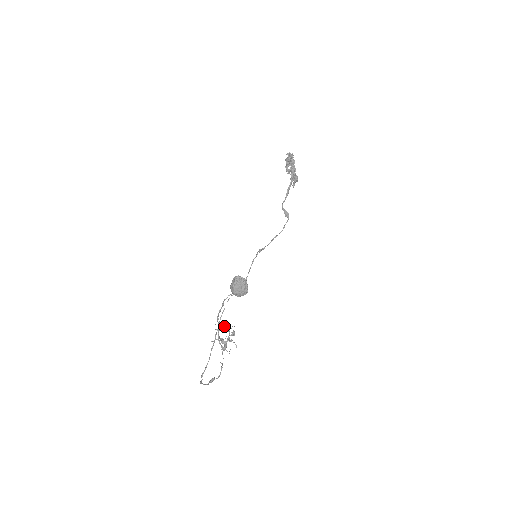
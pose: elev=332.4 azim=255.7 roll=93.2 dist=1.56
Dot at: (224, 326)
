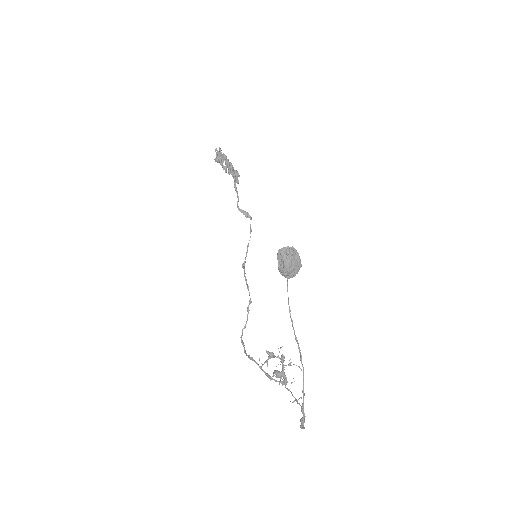
Dot at: (272, 352)
